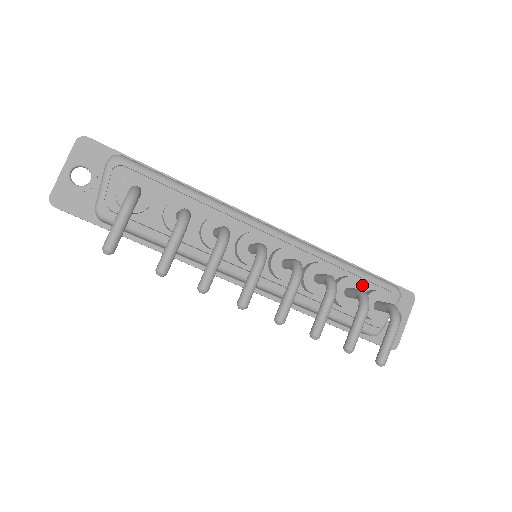
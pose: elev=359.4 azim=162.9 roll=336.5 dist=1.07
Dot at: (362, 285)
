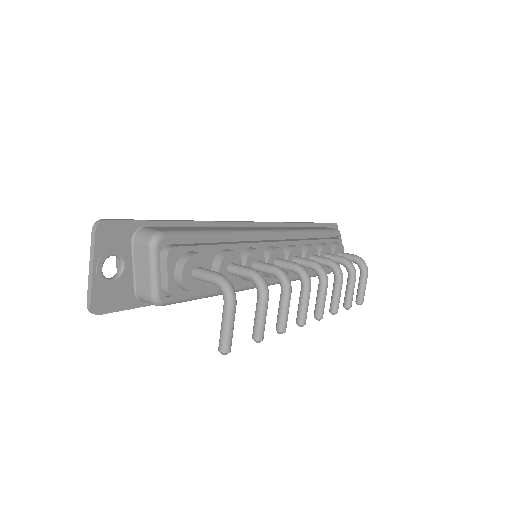
Dot at: occluded
